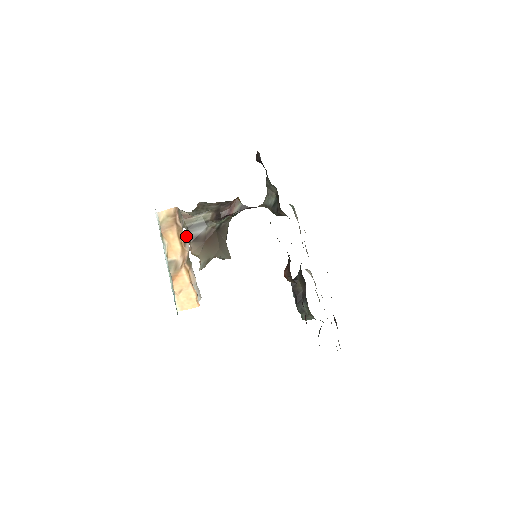
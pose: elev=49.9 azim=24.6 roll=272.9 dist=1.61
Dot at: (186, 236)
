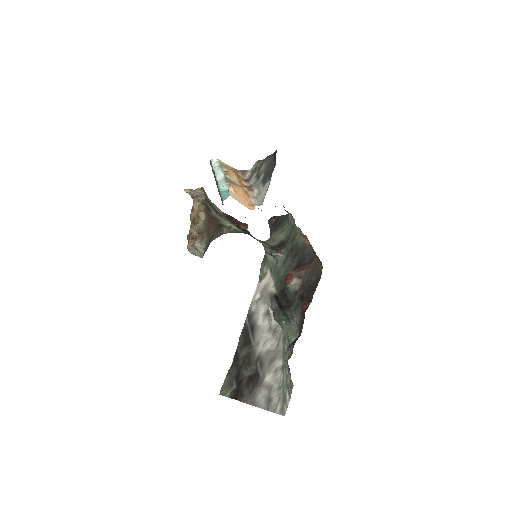
Dot at: (248, 180)
